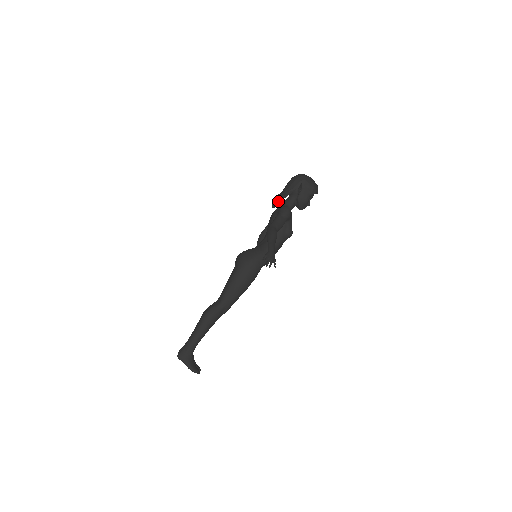
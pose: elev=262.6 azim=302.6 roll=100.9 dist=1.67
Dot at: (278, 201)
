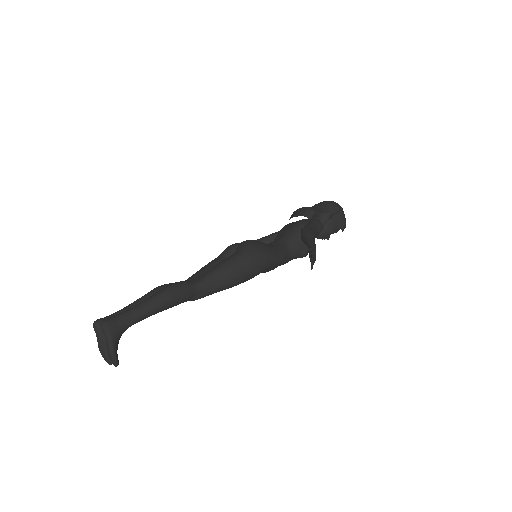
Dot at: (310, 211)
